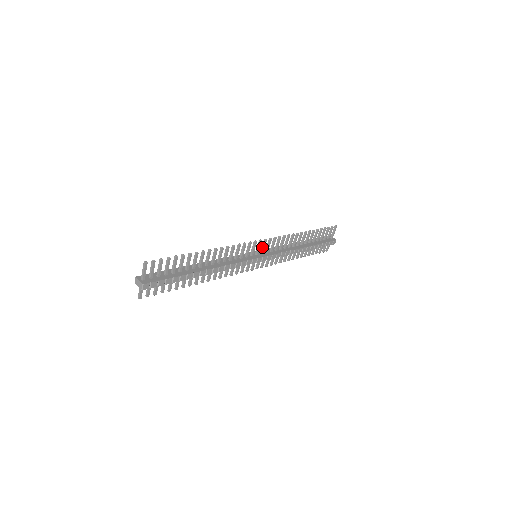
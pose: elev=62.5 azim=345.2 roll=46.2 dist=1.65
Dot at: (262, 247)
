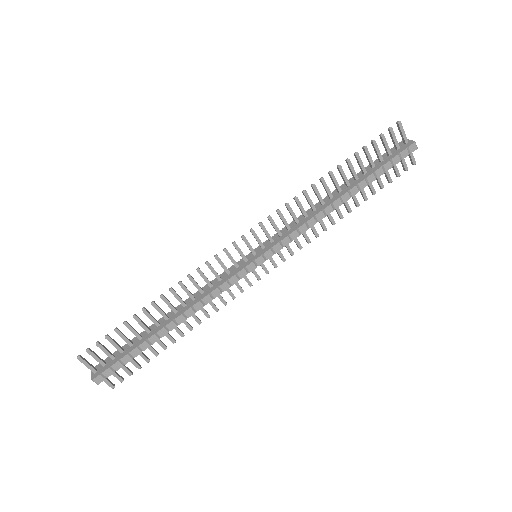
Dot at: occluded
